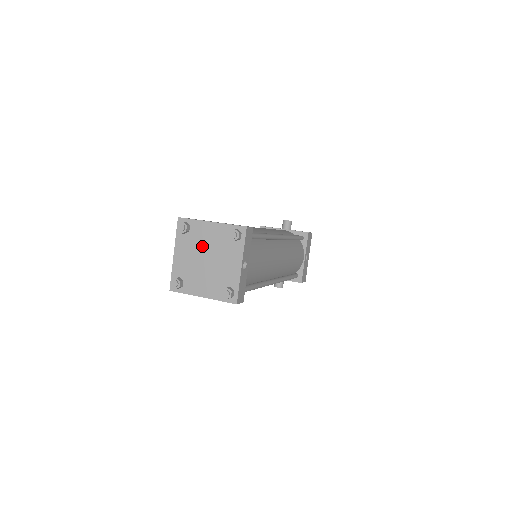
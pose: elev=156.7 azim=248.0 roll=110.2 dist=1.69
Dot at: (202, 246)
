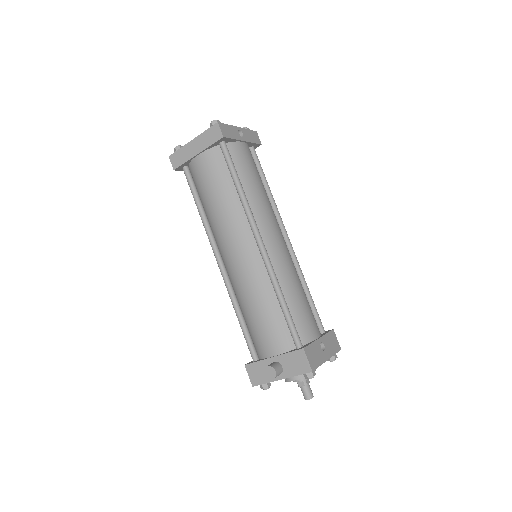
Dot at: occluded
